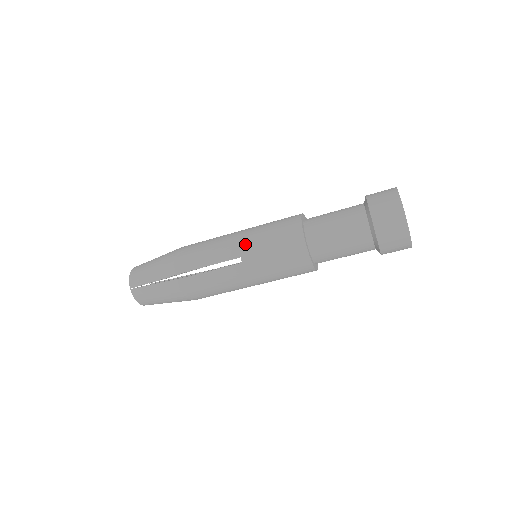
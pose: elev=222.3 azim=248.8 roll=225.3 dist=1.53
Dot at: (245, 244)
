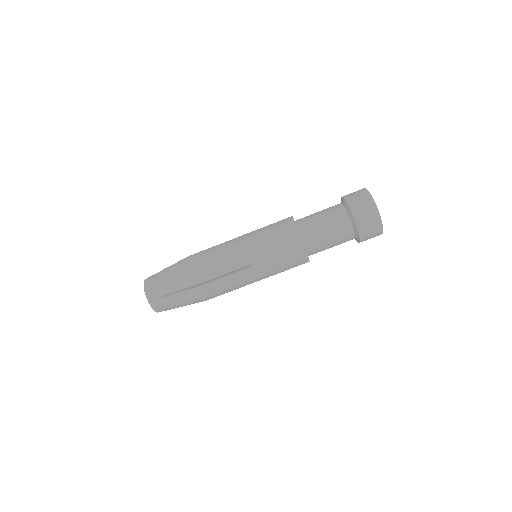
Dot at: (252, 250)
